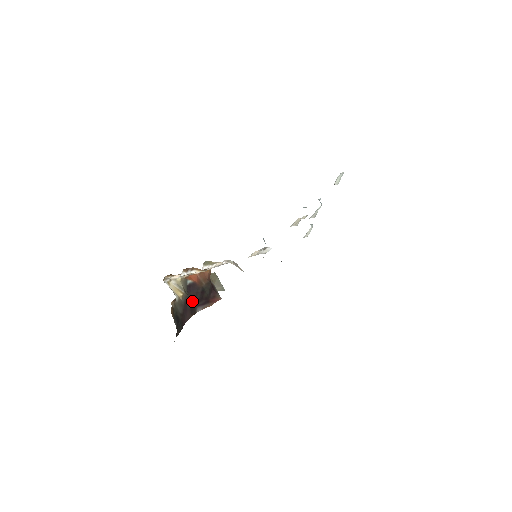
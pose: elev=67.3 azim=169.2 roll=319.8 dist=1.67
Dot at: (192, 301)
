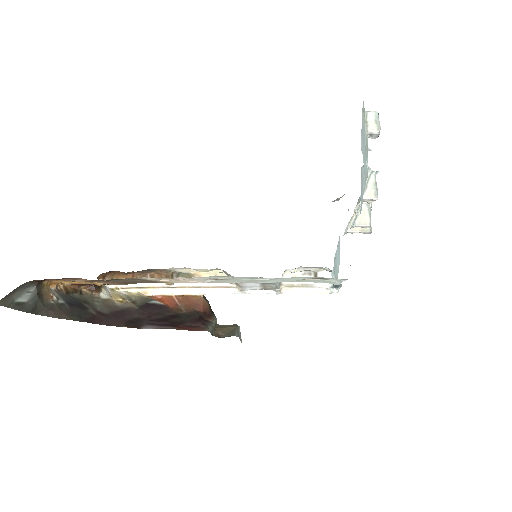
Dot at: (142, 317)
